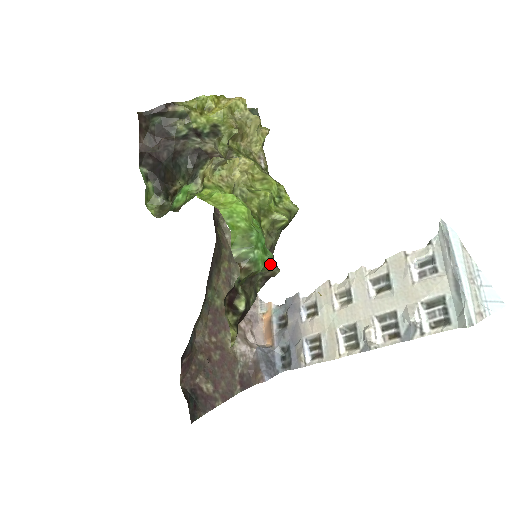
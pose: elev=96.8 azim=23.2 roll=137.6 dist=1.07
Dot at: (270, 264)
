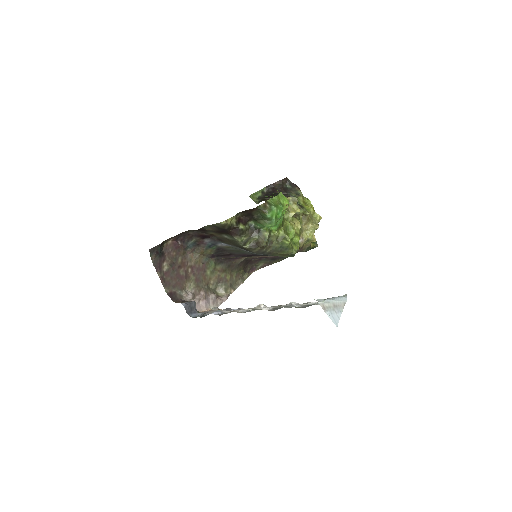
Dot at: (266, 237)
